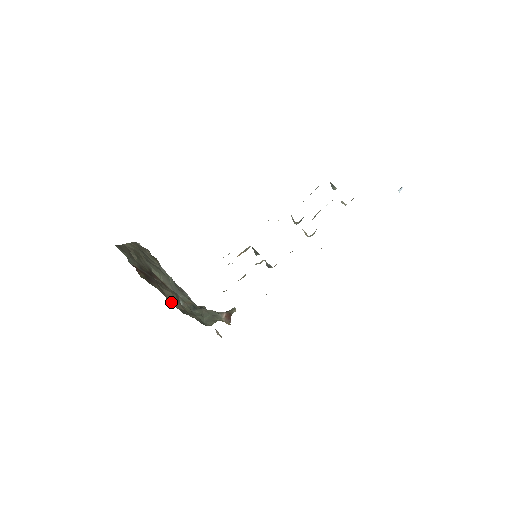
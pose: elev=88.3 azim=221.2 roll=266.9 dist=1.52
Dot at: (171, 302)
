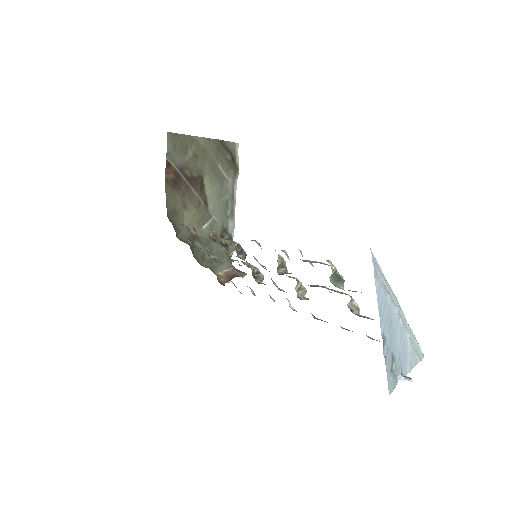
Dot at: (184, 218)
